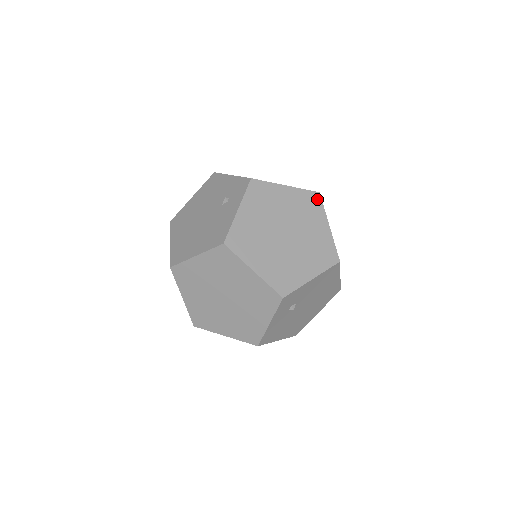
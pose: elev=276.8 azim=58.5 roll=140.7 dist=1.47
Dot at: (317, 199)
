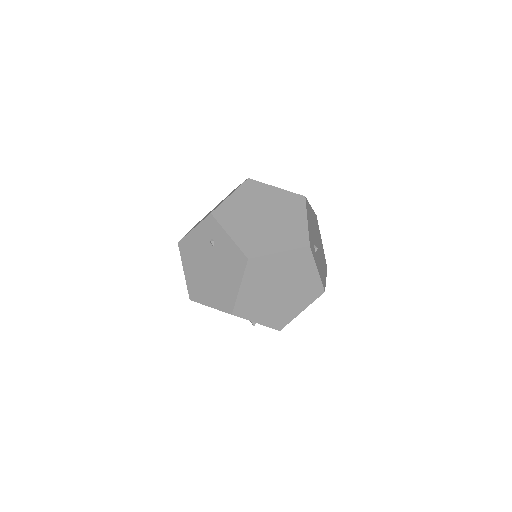
Dot at: (252, 183)
